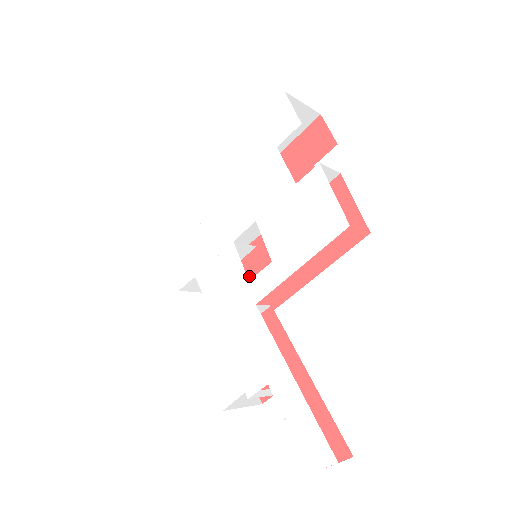
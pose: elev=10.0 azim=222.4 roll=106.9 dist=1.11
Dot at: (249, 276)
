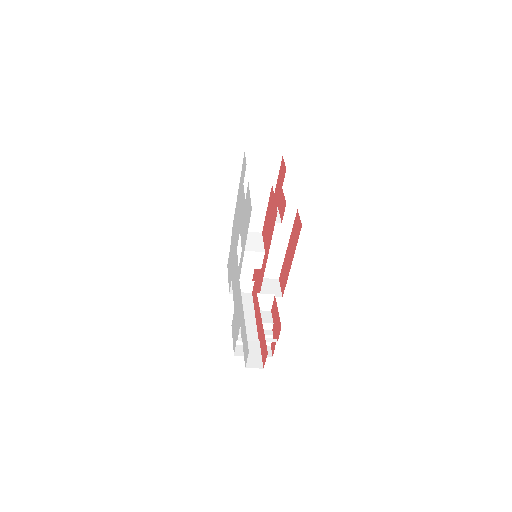
Dot at: (257, 271)
